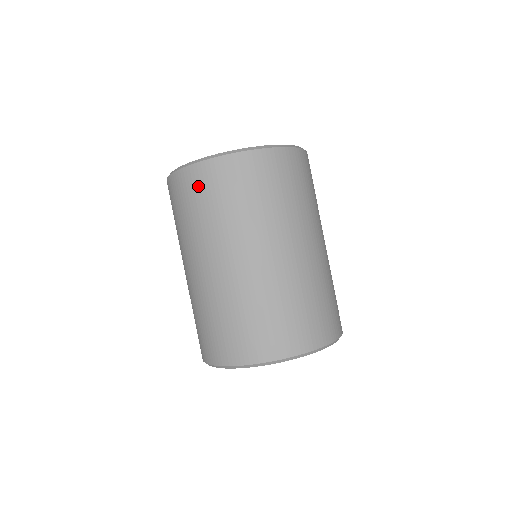
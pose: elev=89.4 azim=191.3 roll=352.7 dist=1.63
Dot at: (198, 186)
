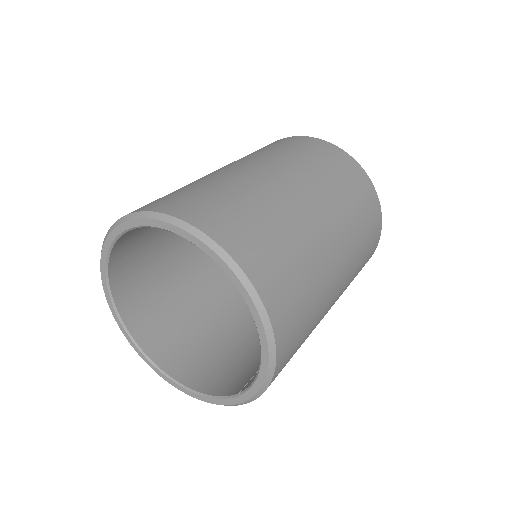
Dot at: (325, 151)
